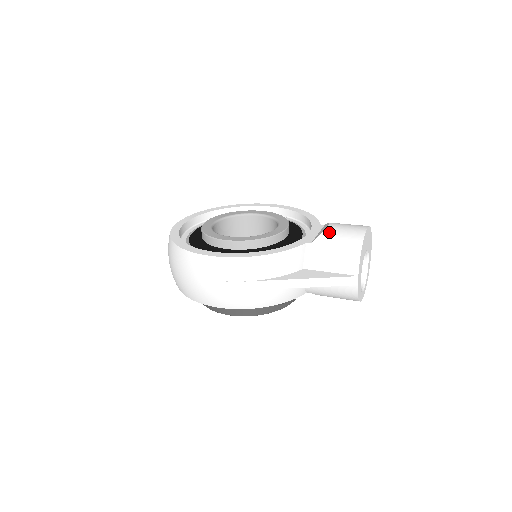
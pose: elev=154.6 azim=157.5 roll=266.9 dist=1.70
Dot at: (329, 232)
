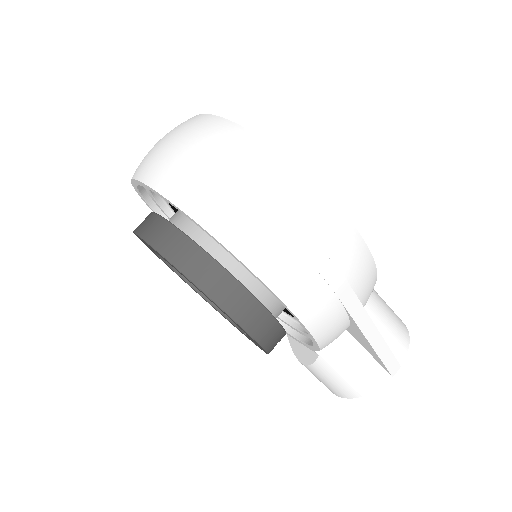
Dot at: occluded
